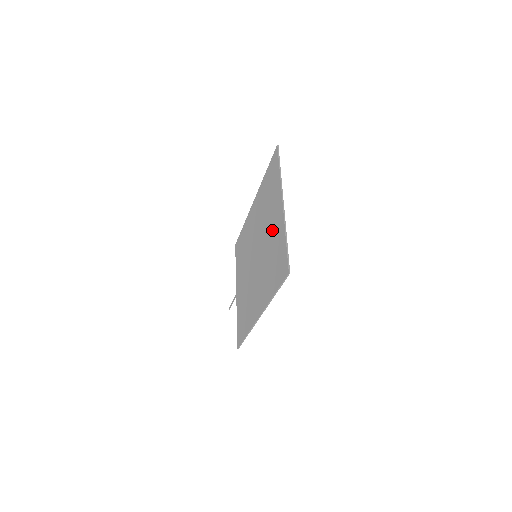
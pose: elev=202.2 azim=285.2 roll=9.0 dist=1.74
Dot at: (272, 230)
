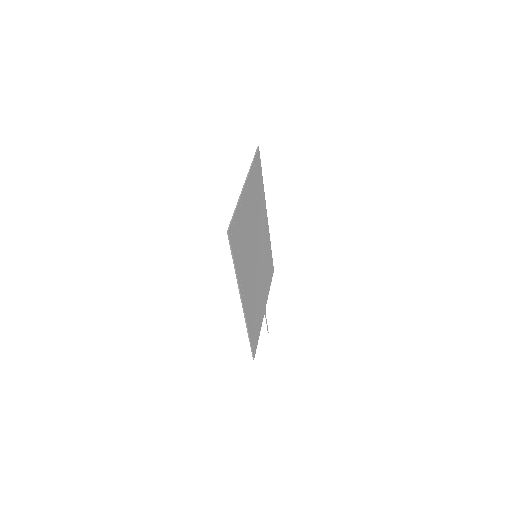
Dot at: occluded
